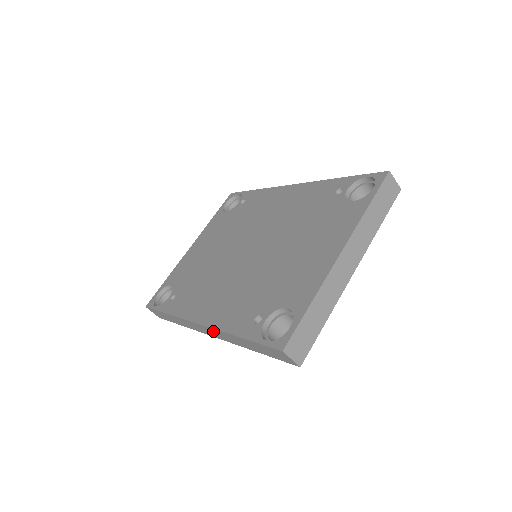
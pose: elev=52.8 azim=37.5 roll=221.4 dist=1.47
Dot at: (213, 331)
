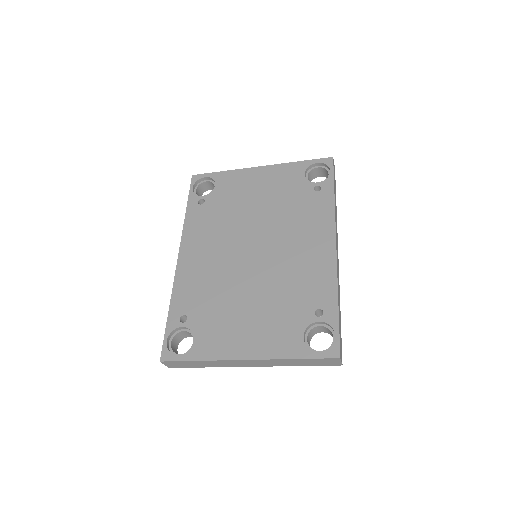
Dot at: occluded
